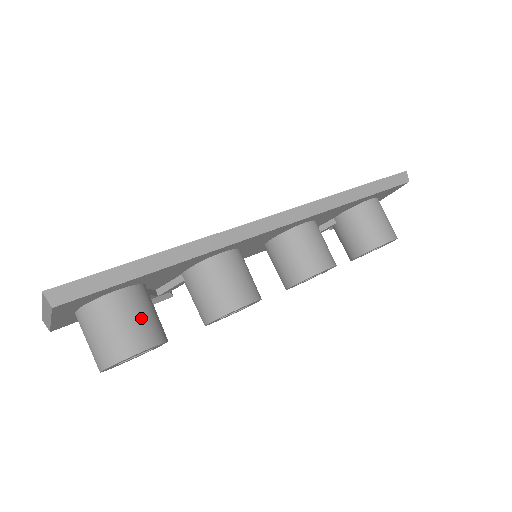
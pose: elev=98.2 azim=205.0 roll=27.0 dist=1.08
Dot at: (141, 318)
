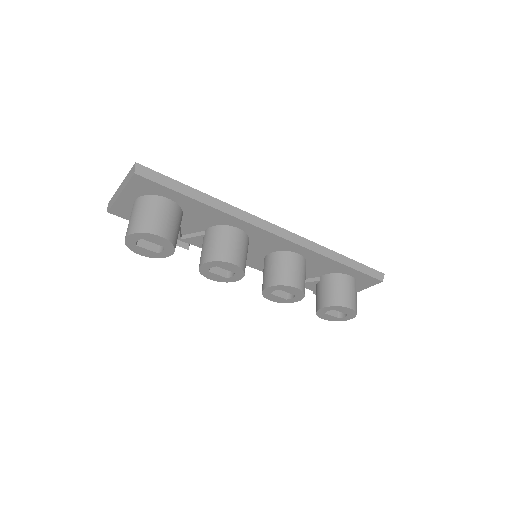
Dot at: (171, 221)
